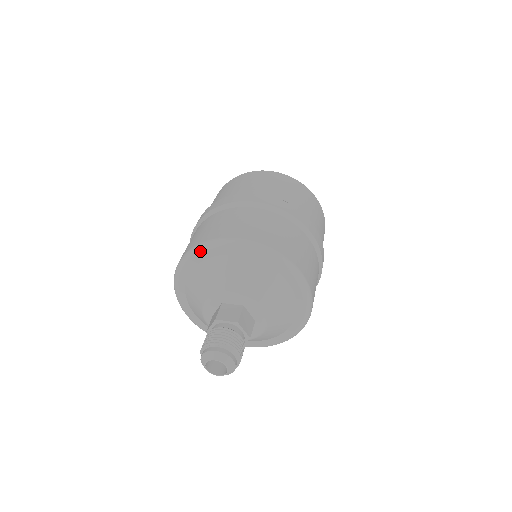
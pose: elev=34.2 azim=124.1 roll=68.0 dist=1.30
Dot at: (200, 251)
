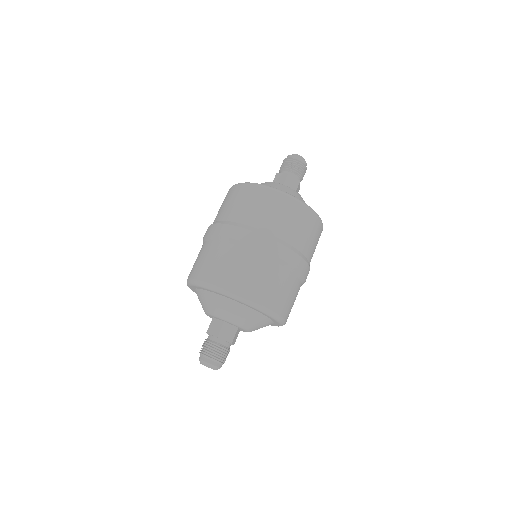
Dot at: (189, 285)
